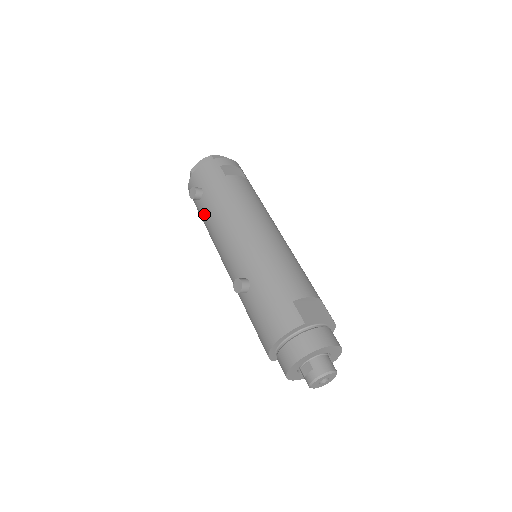
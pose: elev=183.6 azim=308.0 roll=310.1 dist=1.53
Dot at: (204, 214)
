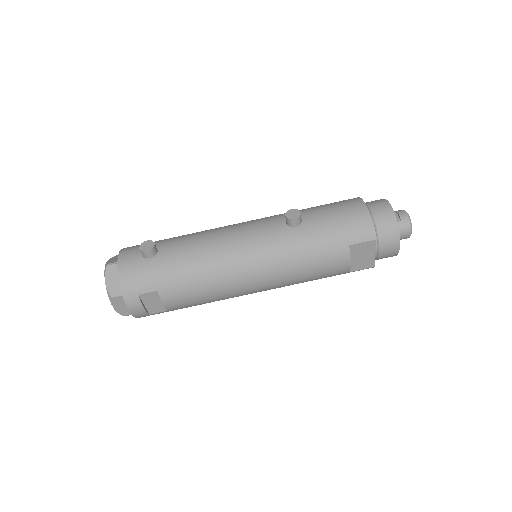
Dot at: (177, 252)
